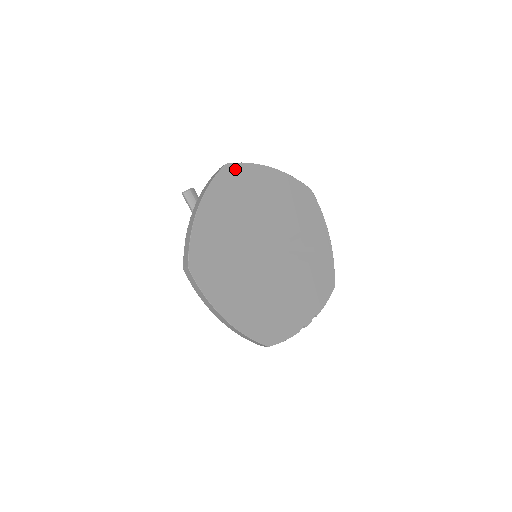
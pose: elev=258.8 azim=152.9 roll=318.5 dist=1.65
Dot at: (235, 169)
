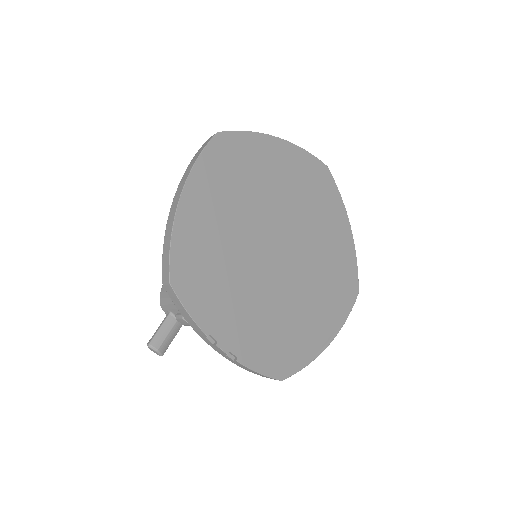
Dot at: (328, 178)
